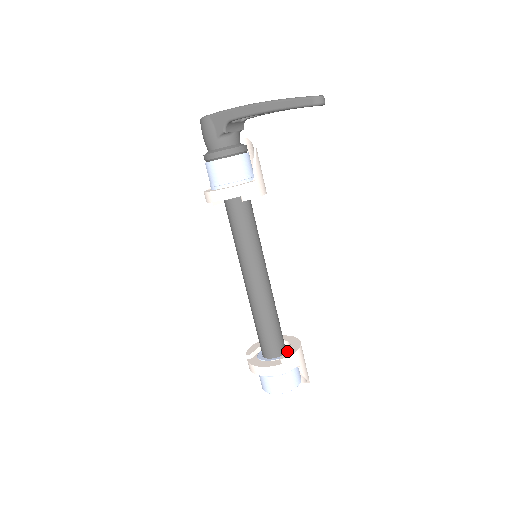
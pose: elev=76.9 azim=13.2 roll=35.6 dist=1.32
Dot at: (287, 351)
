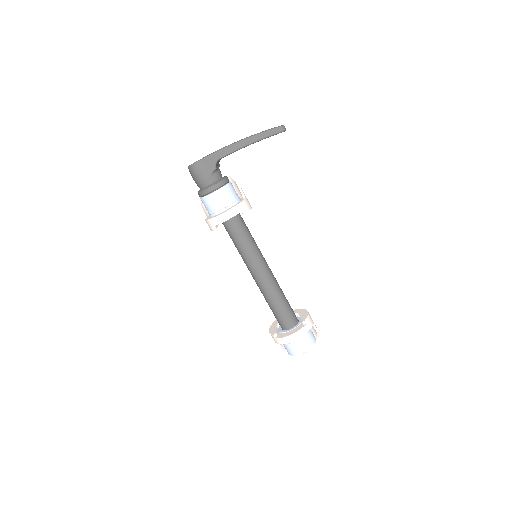
Dot at: (302, 316)
